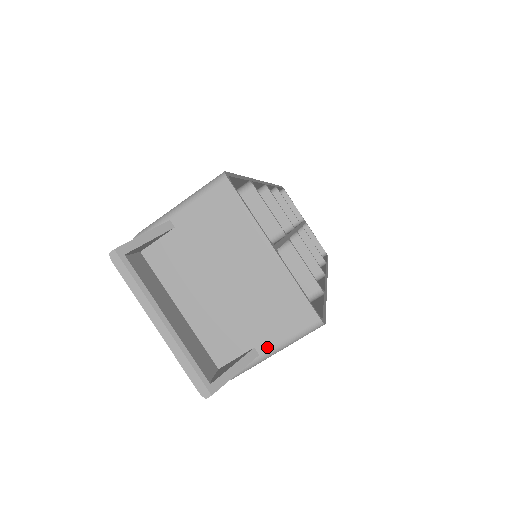
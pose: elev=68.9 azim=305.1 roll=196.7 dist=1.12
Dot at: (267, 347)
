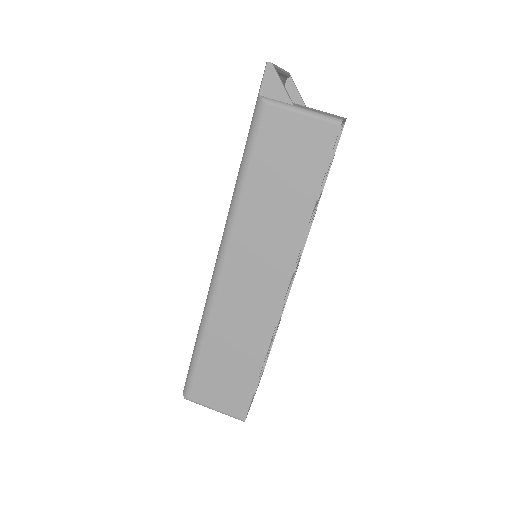
Dot at: (301, 107)
